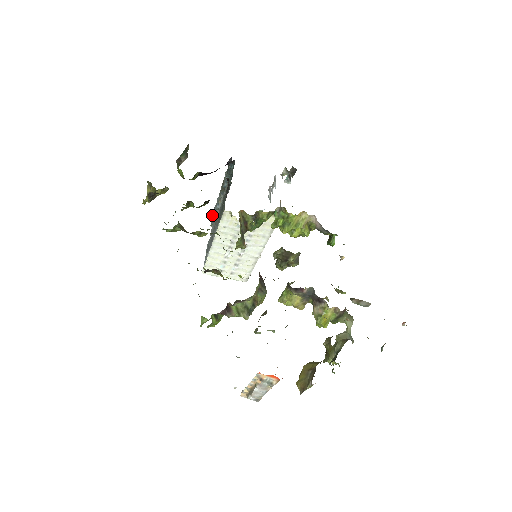
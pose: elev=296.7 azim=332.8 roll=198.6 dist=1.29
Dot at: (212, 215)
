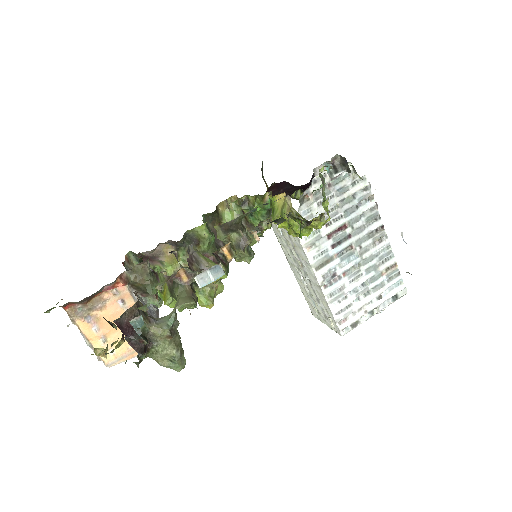
Dot at: occluded
